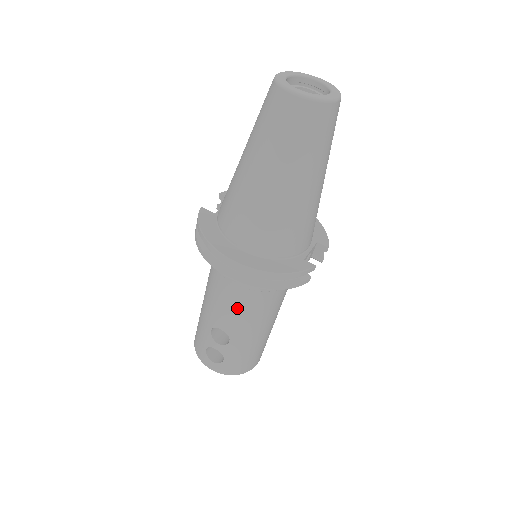
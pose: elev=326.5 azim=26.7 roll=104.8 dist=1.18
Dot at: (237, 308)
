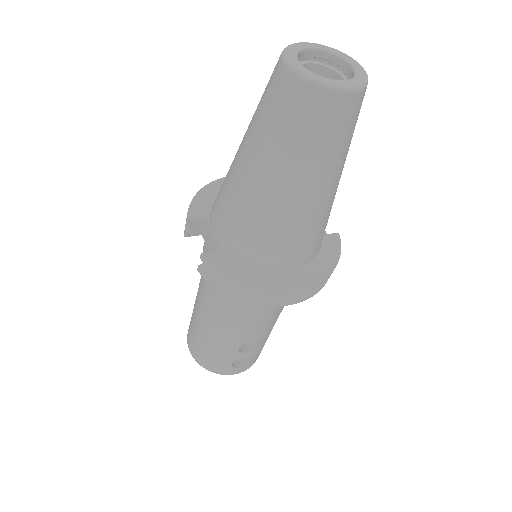
Dot at: (272, 315)
